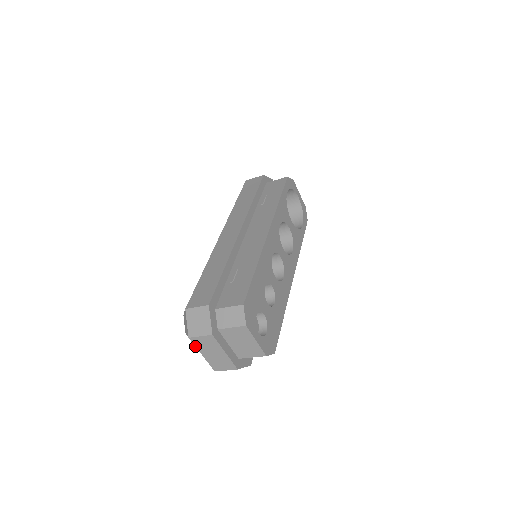
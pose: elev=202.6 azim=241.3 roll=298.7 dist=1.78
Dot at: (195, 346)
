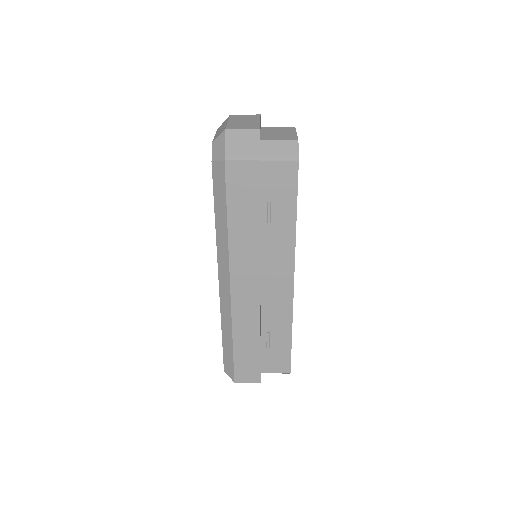
Dot at: occluded
